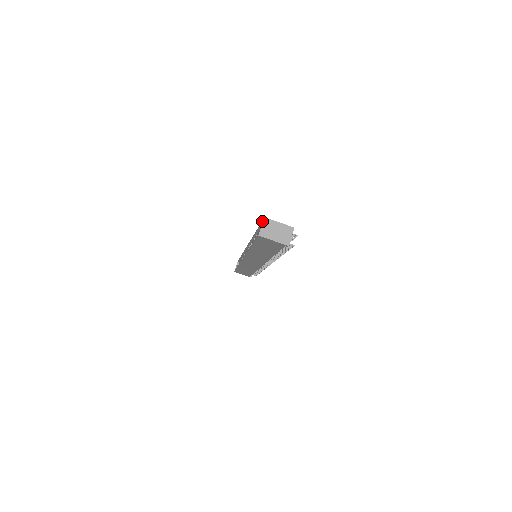
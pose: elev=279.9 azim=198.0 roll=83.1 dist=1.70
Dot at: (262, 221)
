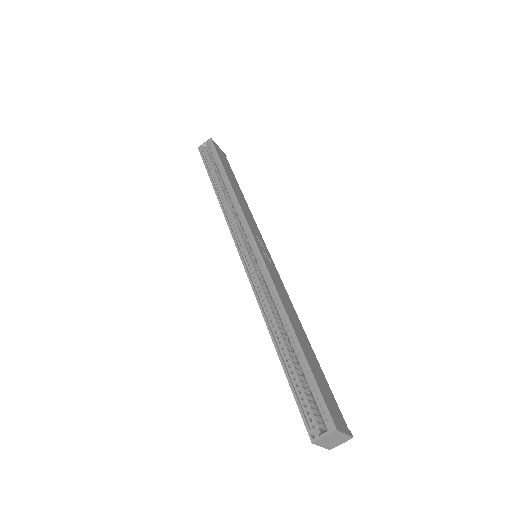
Dot at: (329, 421)
